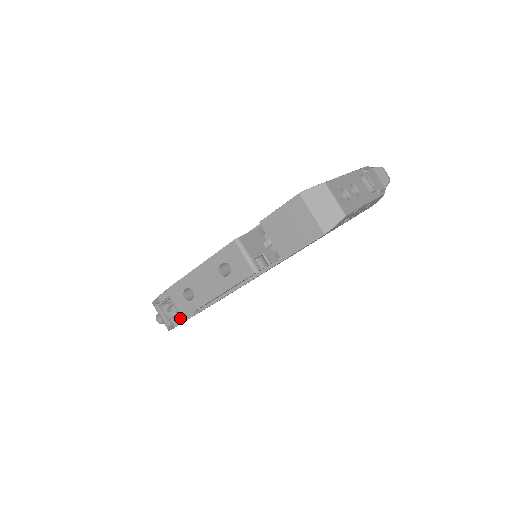
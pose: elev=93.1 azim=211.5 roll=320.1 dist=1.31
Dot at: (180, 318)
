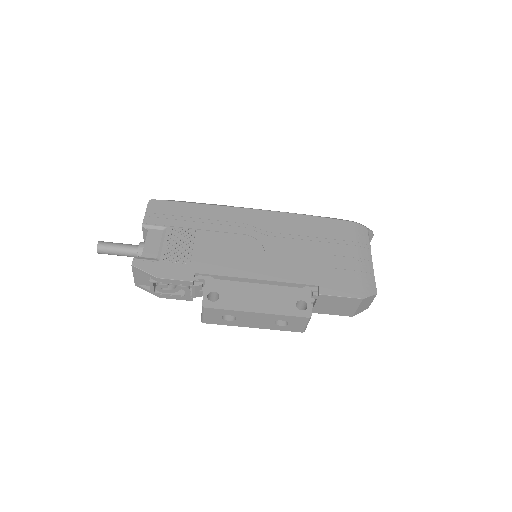
Dot at: (174, 297)
